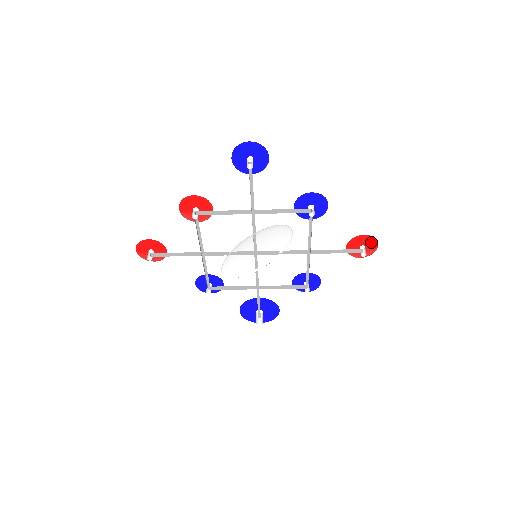
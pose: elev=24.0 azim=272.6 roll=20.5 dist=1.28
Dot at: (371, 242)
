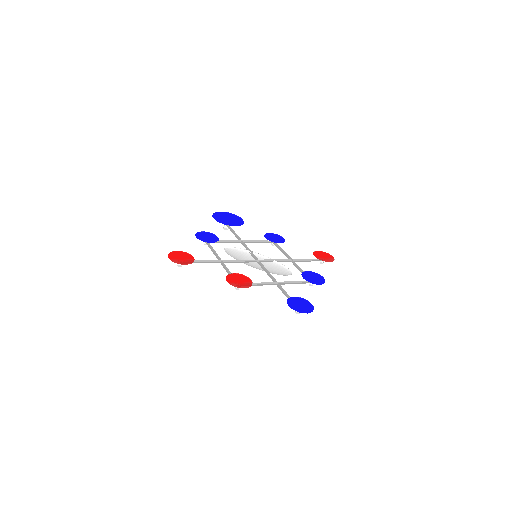
Dot at: (331, 258)
